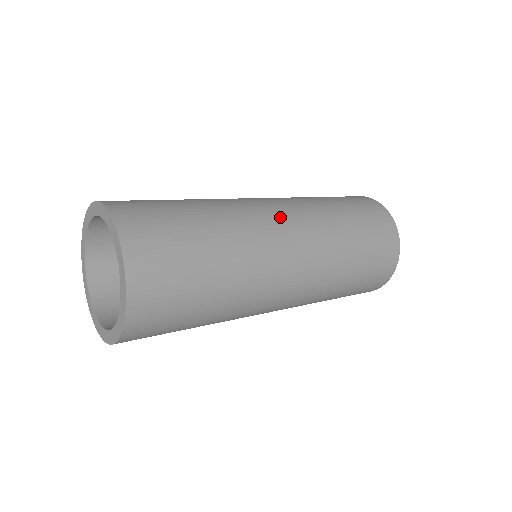
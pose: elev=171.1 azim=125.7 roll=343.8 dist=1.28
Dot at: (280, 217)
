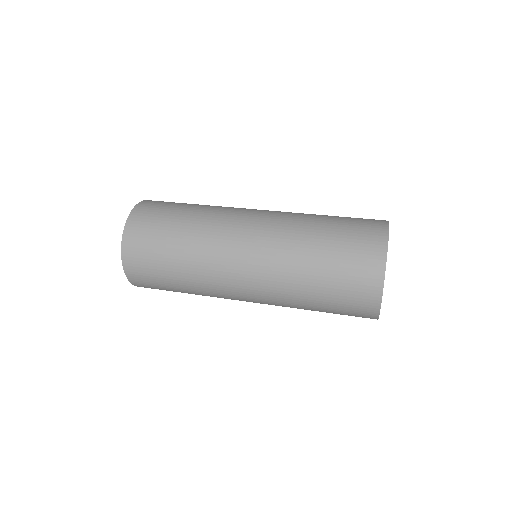
Dot at: (253, 213)
